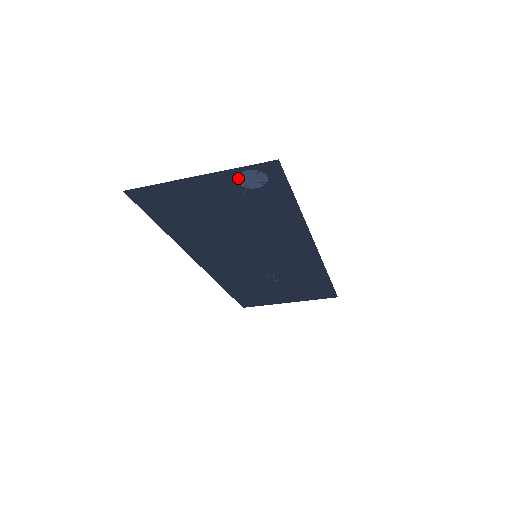
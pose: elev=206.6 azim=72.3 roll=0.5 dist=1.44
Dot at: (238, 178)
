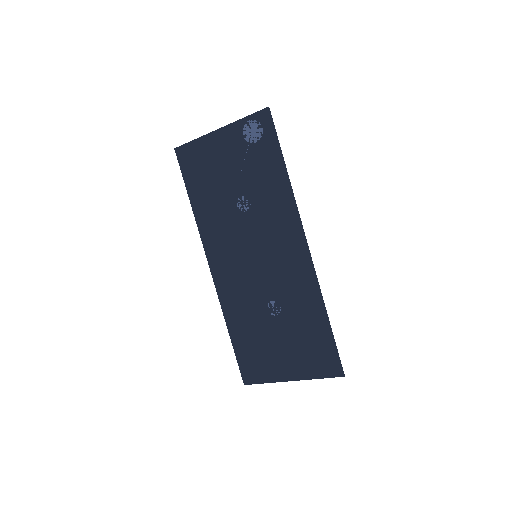
Dot at: (244, 131)
